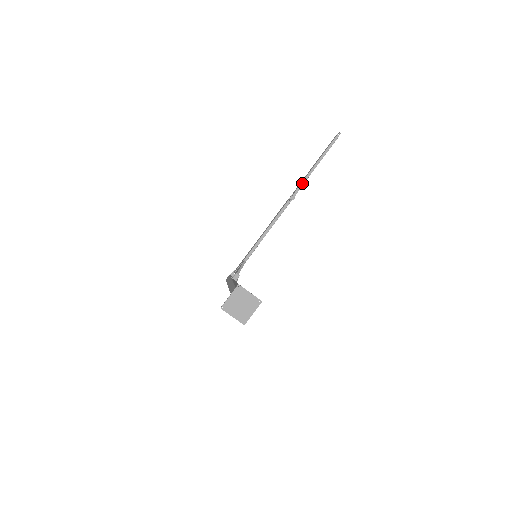
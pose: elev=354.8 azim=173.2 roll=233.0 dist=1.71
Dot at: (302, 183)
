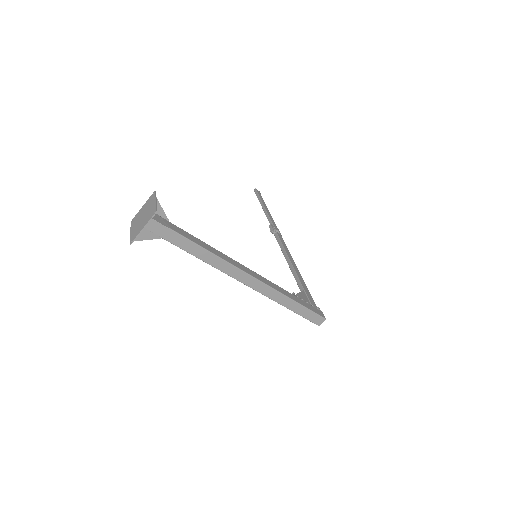
Dot at: (269, 221)
